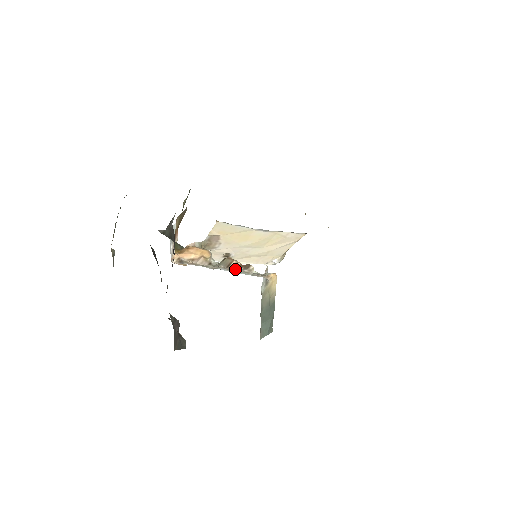
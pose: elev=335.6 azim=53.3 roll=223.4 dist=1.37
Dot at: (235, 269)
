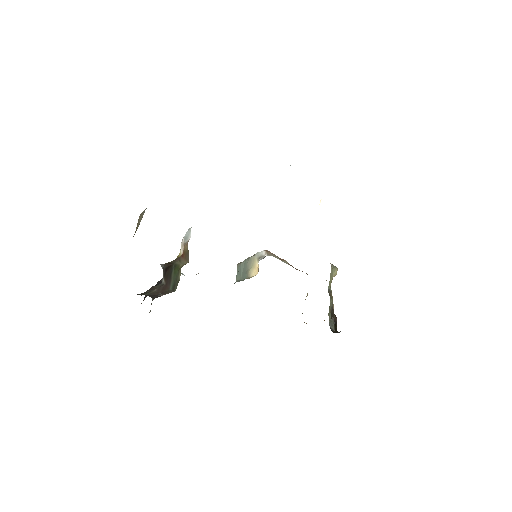
Dot at: occluded
